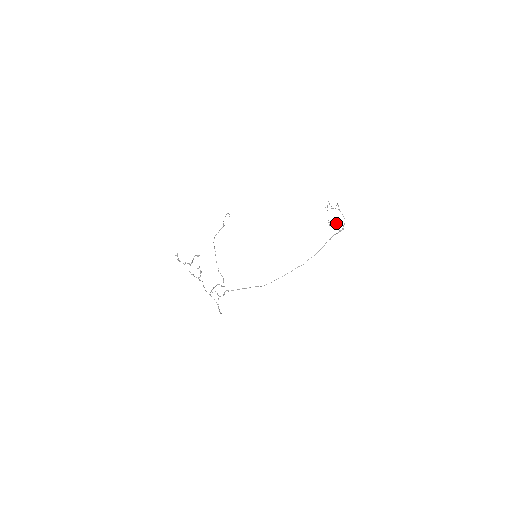
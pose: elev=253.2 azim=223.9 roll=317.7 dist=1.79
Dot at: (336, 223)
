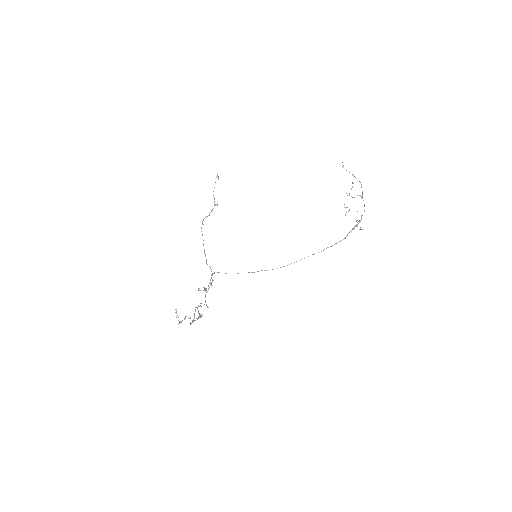
Dot at: (356, 221)
